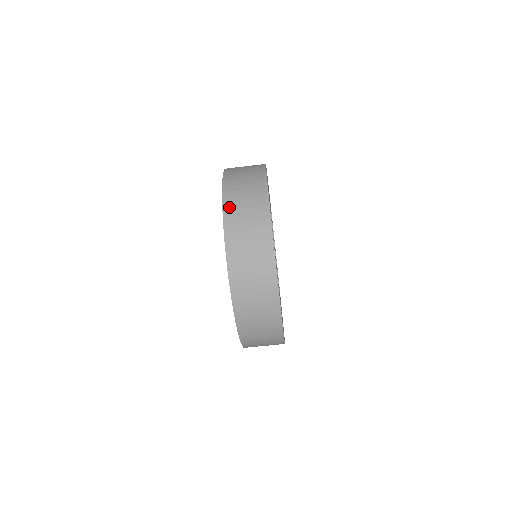
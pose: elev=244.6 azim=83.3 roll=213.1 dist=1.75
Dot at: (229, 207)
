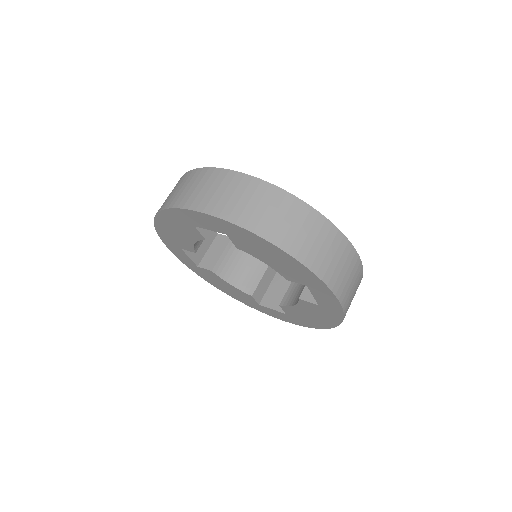
Dot at: occluded
